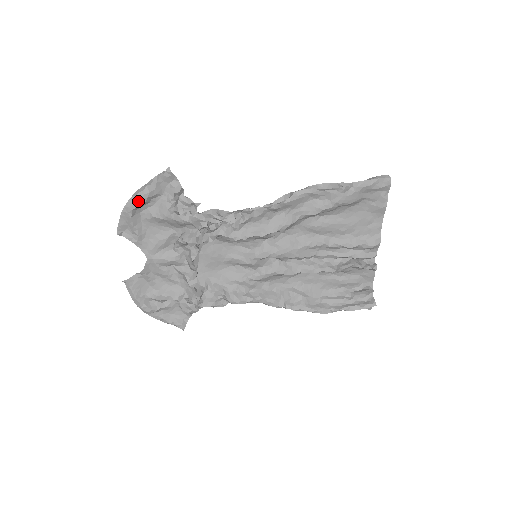
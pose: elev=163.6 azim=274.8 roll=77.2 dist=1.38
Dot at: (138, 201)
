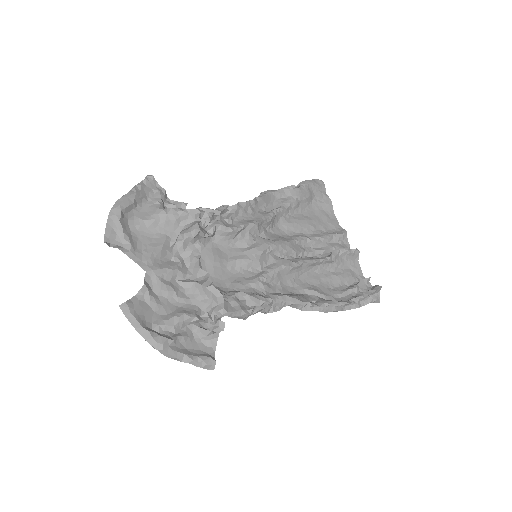
Dot at: (126, 201)
